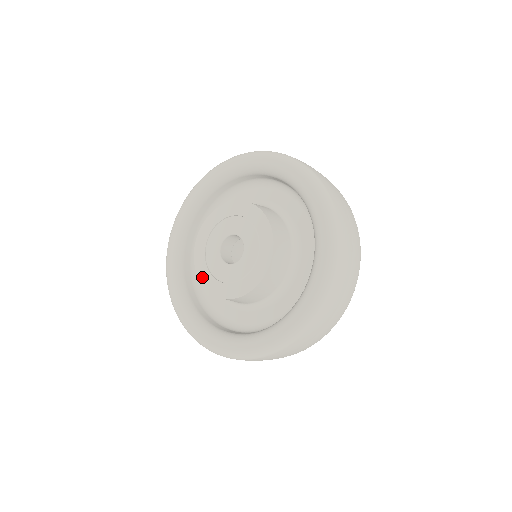
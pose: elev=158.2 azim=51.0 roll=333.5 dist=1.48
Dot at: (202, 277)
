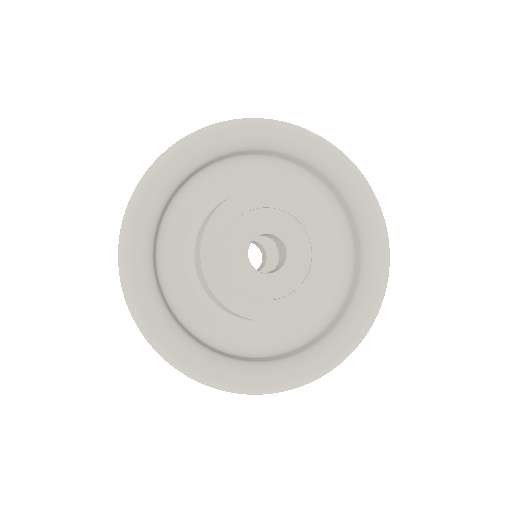
Dot at: (235, 305)
